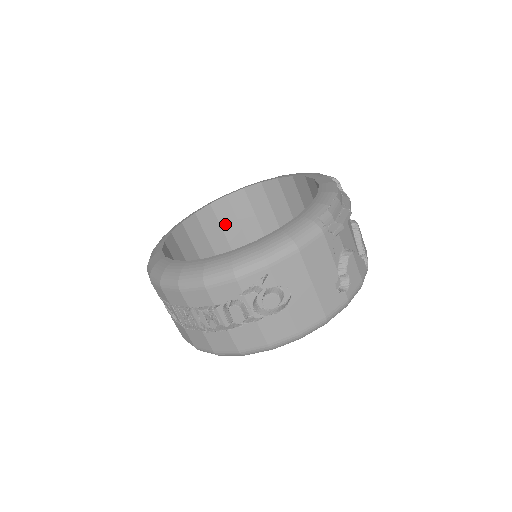
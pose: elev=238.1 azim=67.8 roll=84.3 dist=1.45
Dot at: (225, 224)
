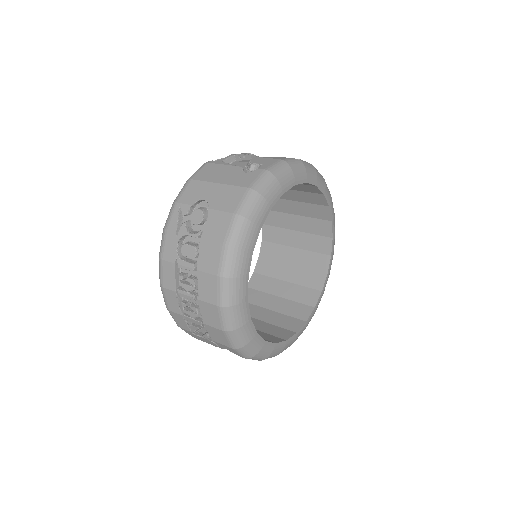
Dot at: (268, 289)
